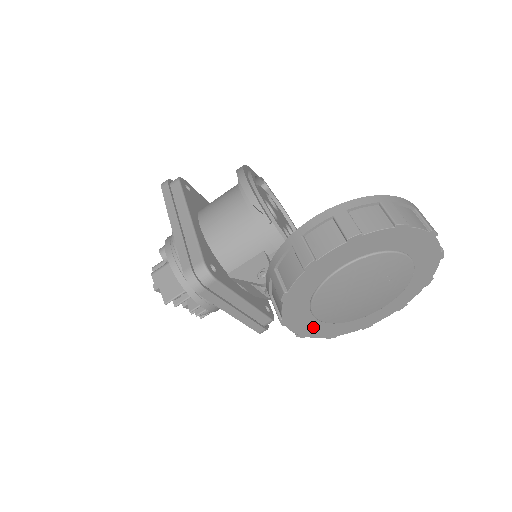
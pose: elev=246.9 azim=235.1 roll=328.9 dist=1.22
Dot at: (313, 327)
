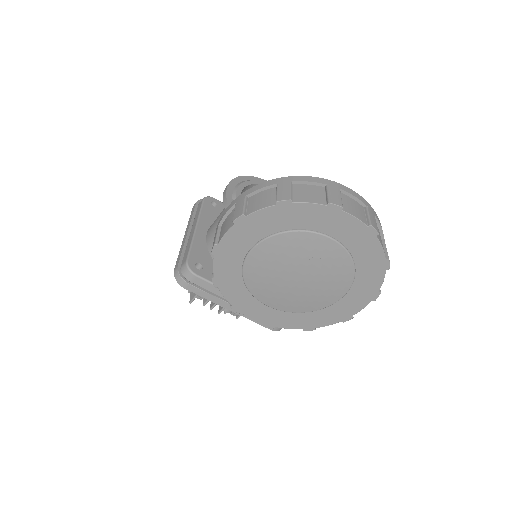
Dot at: (275, 316)
